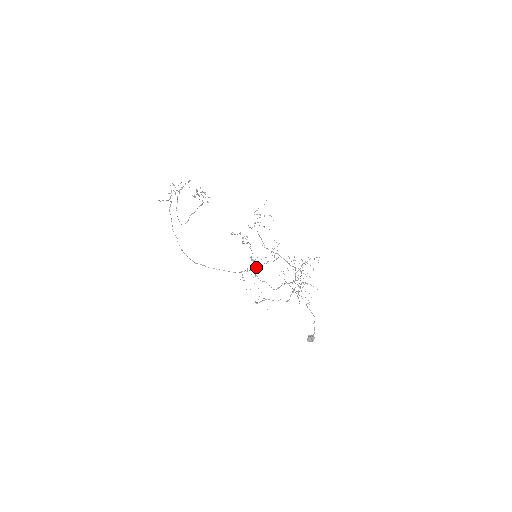
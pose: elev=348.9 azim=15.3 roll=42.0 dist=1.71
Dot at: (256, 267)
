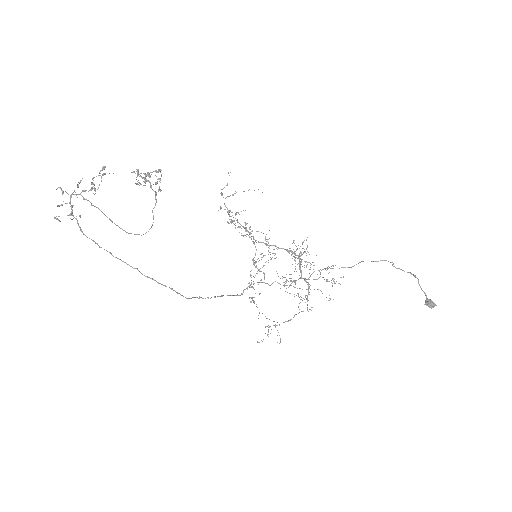
Dot at: (263, 273)
